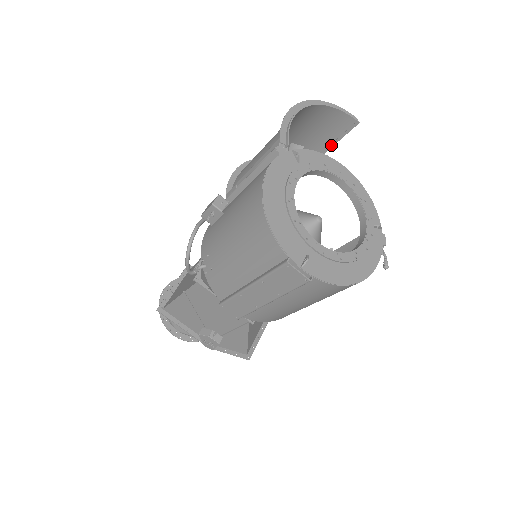
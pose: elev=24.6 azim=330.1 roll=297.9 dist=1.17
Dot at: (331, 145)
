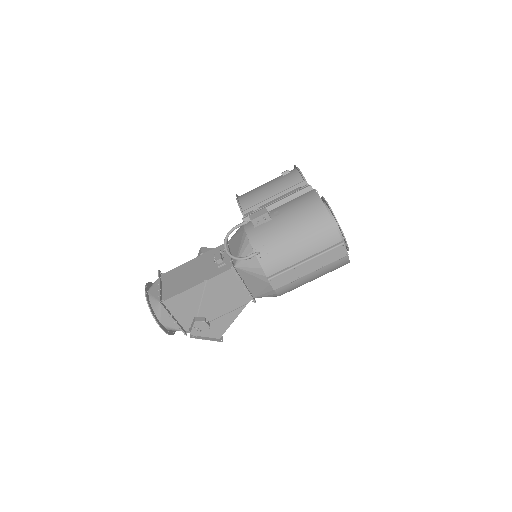
Dot at: occluded
